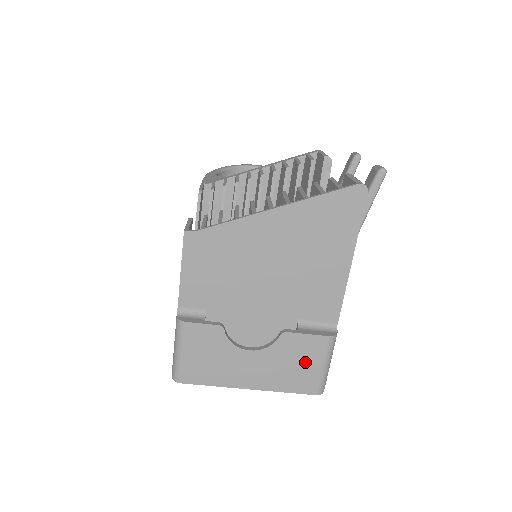
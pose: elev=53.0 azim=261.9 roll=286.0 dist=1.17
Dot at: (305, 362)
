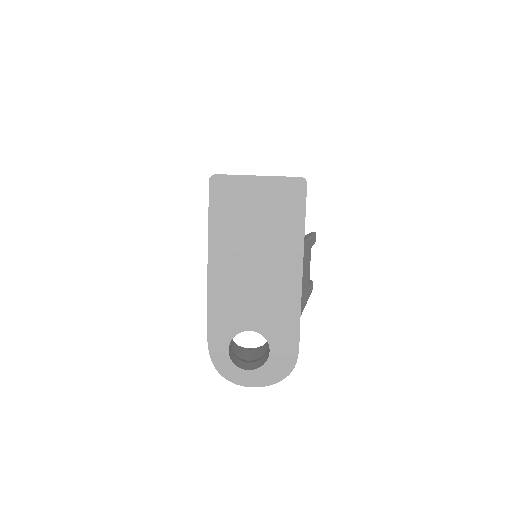
Dot at: occluded
